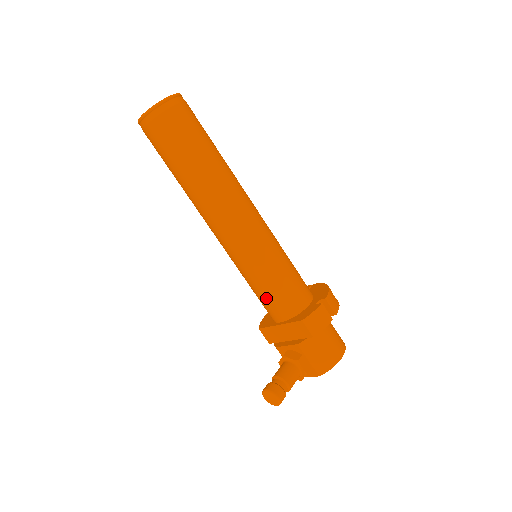
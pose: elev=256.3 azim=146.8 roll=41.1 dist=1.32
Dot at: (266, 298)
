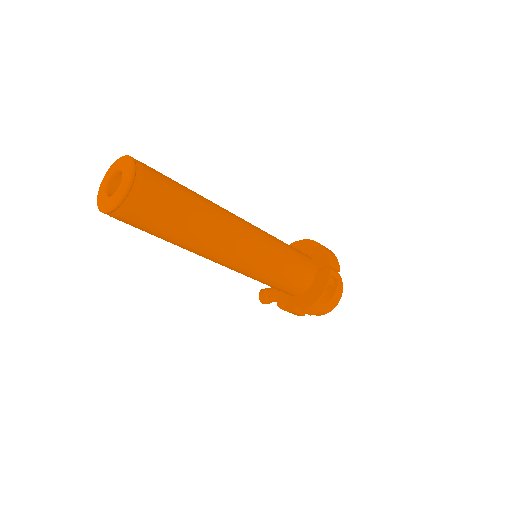
Dot at: occluded
